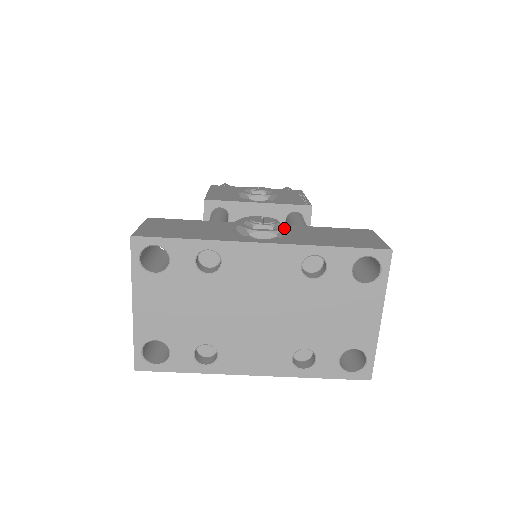
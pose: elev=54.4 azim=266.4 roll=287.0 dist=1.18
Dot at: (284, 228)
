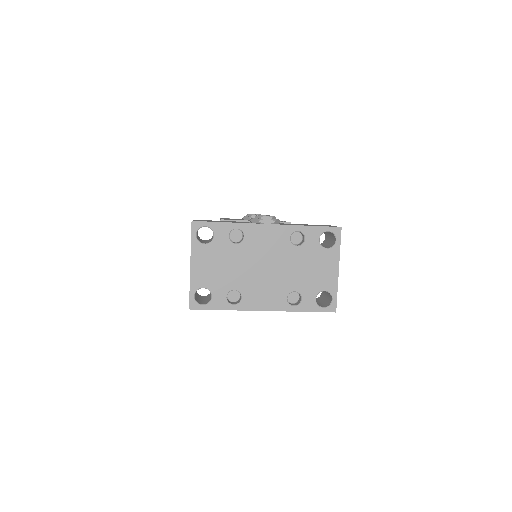
Dot at: occluded
